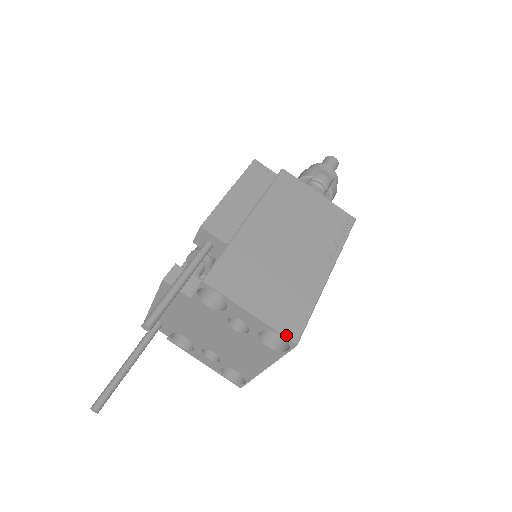
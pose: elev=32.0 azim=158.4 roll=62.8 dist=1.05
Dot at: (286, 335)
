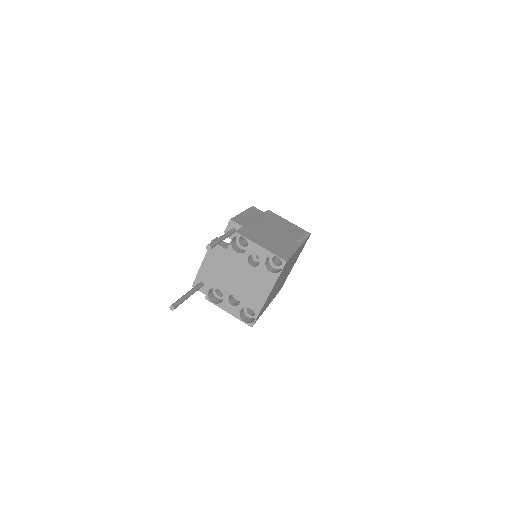
Dot at: (280, 257)
